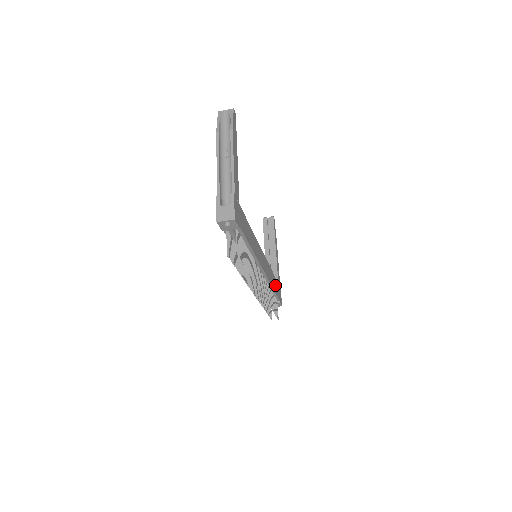
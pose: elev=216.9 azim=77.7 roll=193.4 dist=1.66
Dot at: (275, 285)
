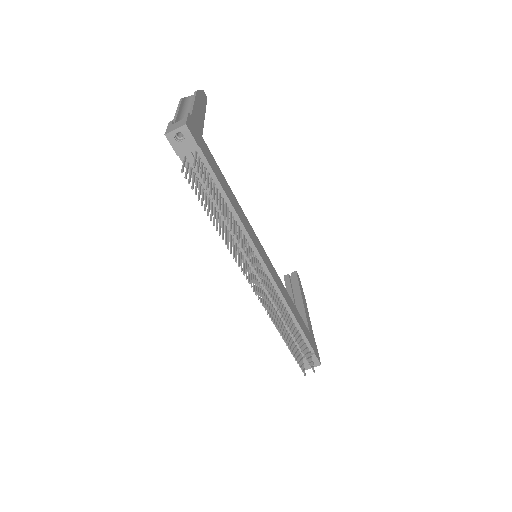
Dot at: (300, 322)
